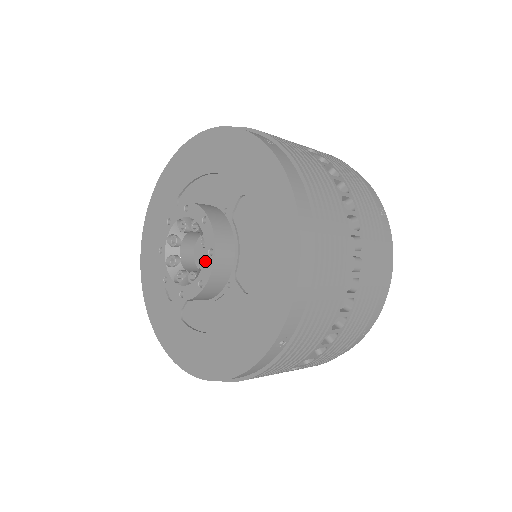
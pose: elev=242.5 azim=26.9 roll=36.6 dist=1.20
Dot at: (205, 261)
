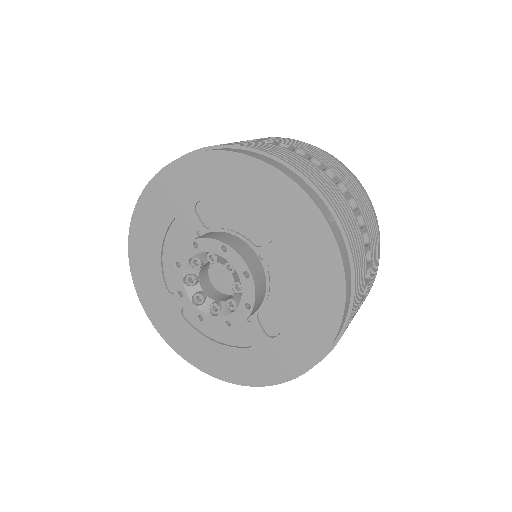
Dot at: (228, 260)
